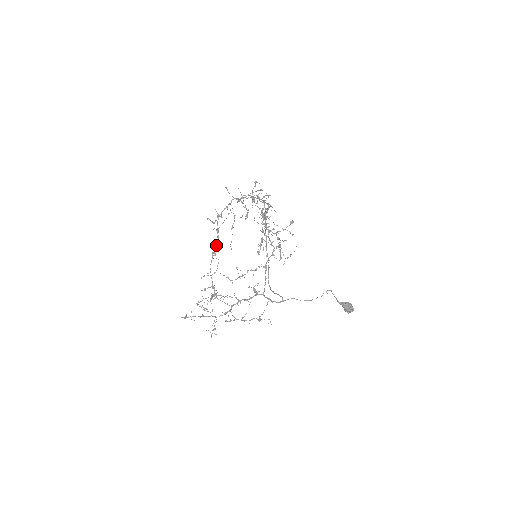
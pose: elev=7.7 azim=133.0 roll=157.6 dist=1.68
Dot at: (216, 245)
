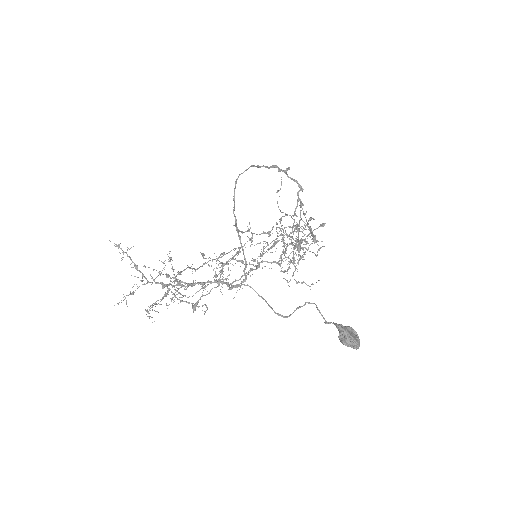
Dot at: occluded
